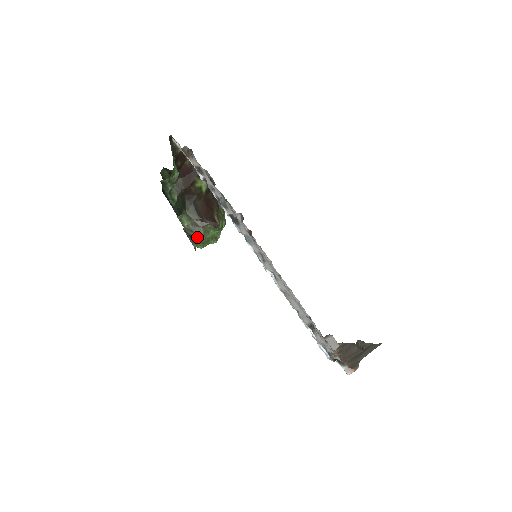
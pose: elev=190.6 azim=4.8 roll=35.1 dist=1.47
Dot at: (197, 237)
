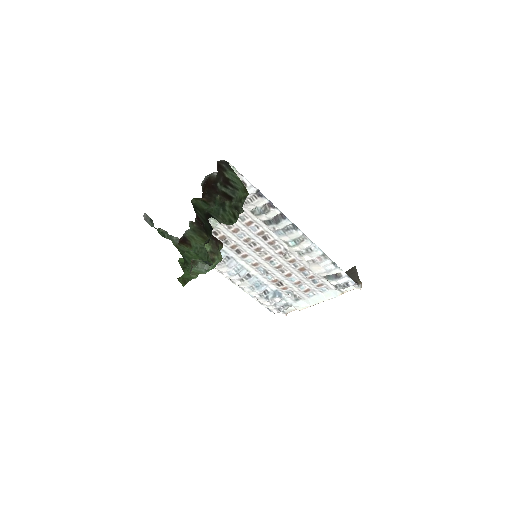
Dot at: (218, 259)
